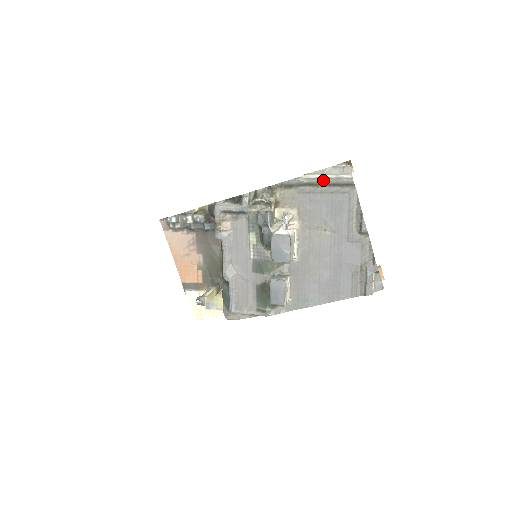
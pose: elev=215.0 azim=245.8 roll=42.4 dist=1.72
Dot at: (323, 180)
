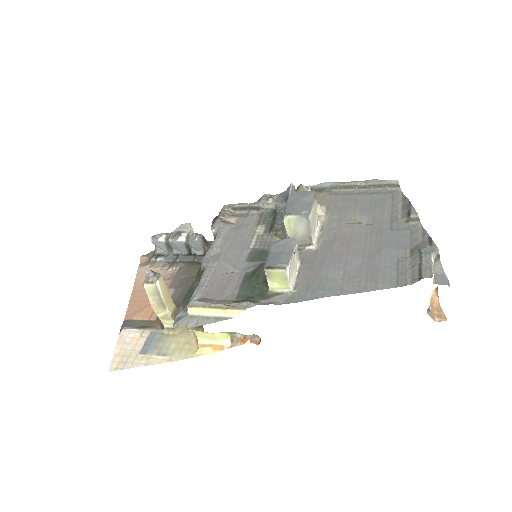
Dot at: (362, 181)
